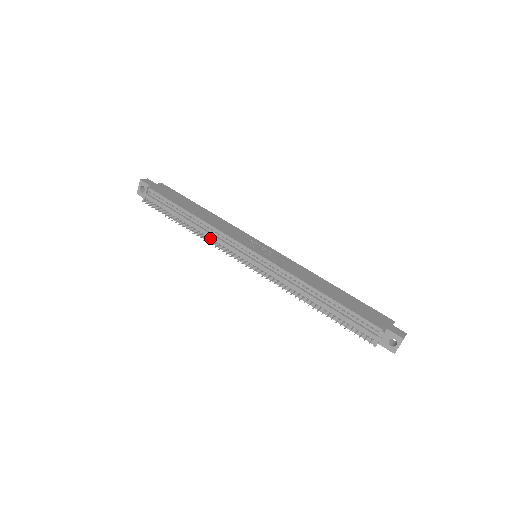
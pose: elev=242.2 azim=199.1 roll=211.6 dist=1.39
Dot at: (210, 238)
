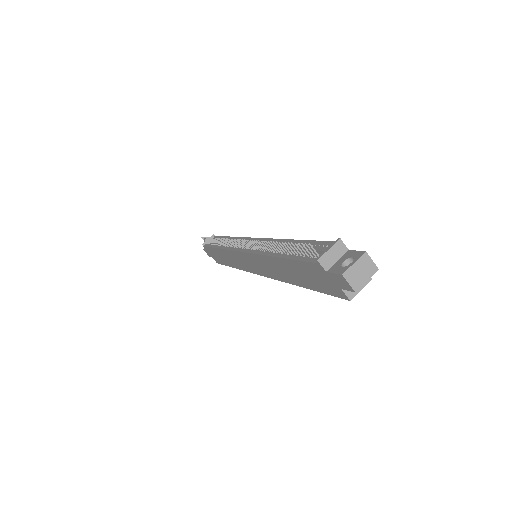
Dot at: occluded
